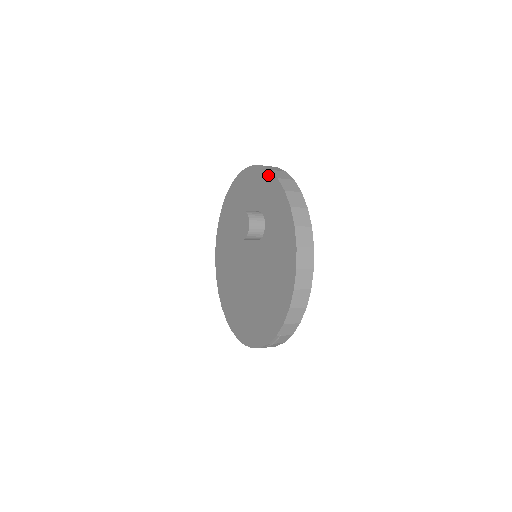
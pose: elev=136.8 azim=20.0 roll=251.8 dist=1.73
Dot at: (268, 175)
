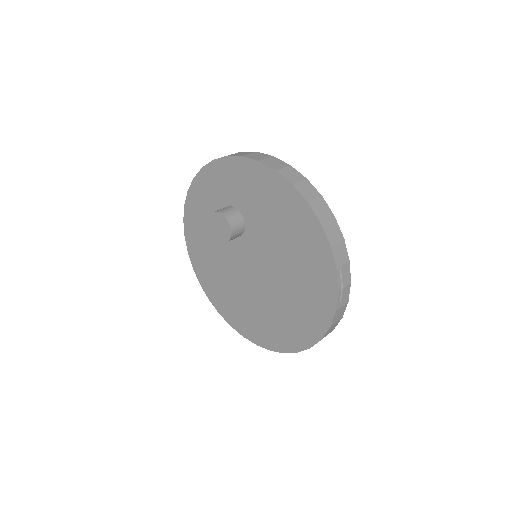
Dot at: (204, 173)
